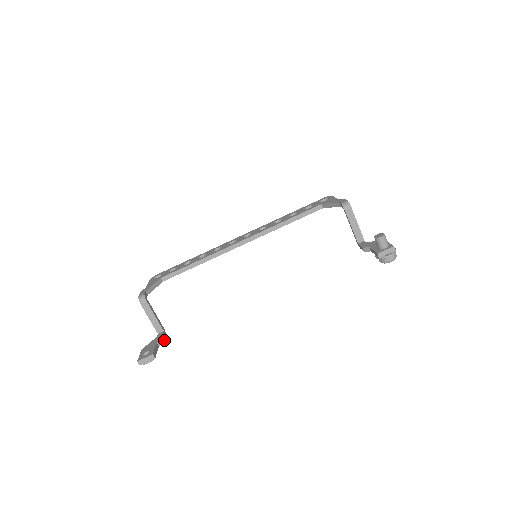
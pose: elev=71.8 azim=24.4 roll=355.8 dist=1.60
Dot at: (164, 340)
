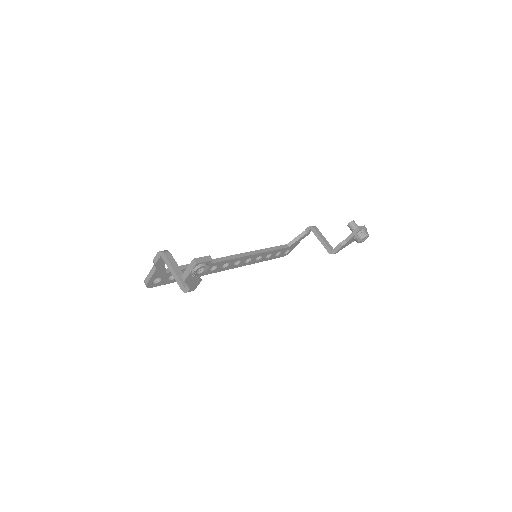
Dot at: occluded
